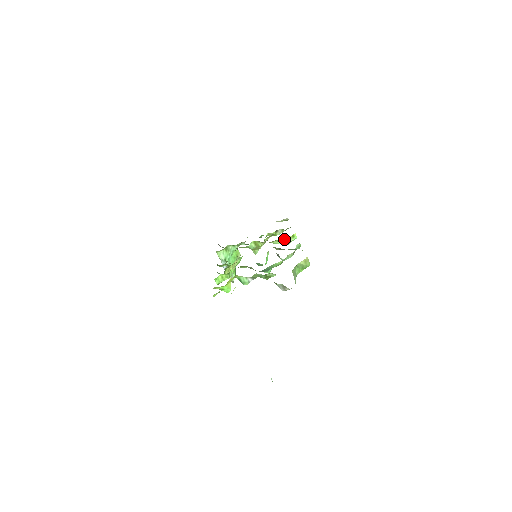
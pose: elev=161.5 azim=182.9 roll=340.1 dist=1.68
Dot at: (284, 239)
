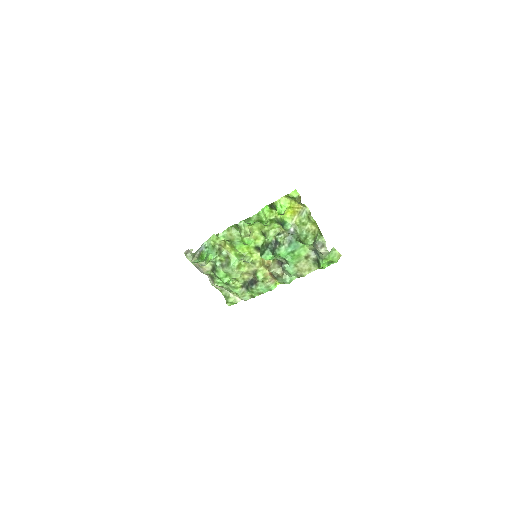
Dot at: (268, 279)
